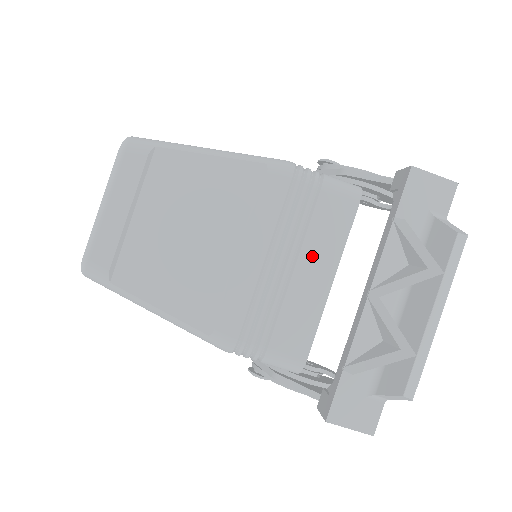
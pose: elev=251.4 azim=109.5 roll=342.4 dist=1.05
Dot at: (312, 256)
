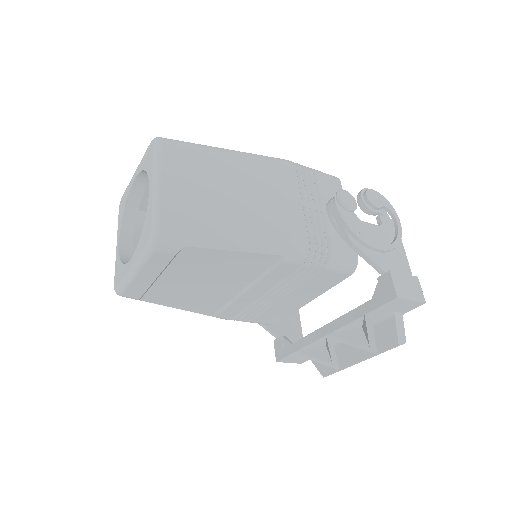
Dot at: (299, 294)
